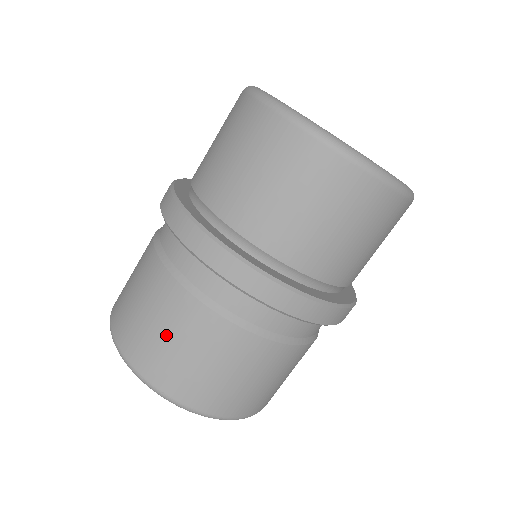
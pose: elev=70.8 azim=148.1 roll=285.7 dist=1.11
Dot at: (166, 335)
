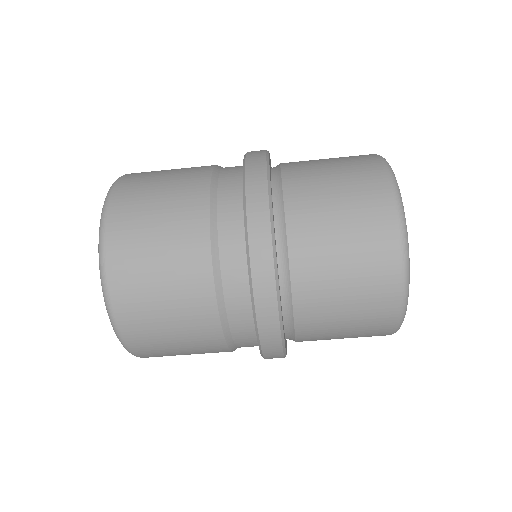
Dot at: (162, 189)
